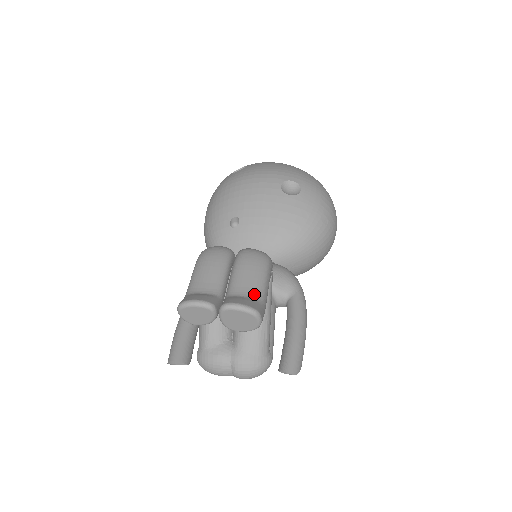
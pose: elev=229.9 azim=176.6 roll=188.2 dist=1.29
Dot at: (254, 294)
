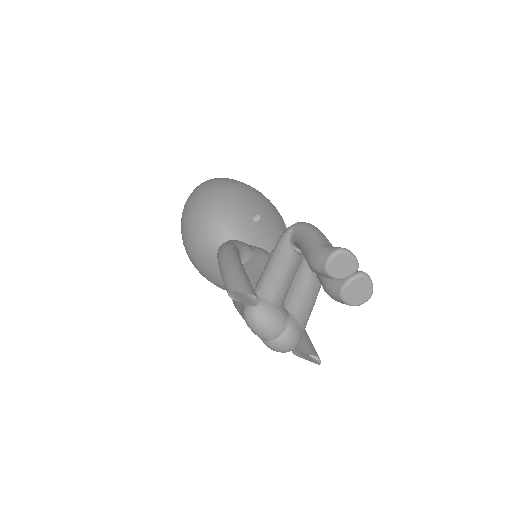
Dot at: occluded
